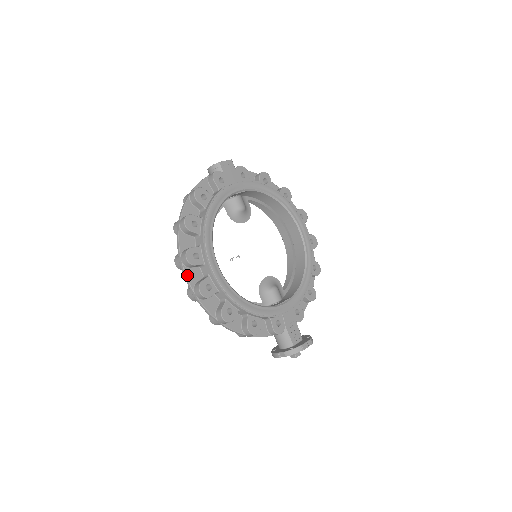
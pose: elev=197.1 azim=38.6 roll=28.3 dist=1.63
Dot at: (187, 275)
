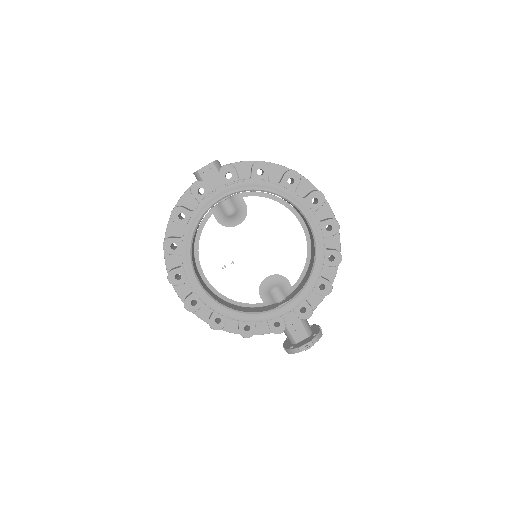
Dot at: (177, 291)
